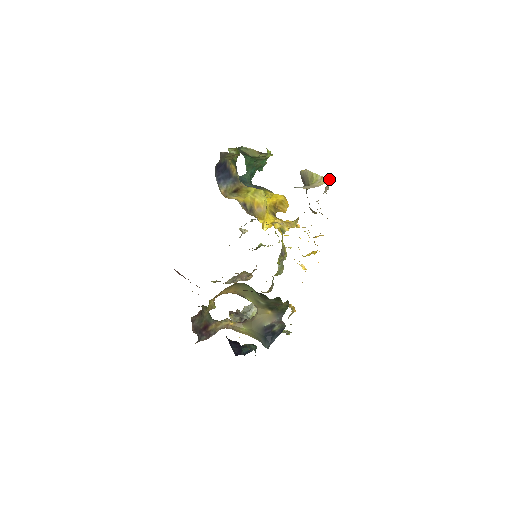
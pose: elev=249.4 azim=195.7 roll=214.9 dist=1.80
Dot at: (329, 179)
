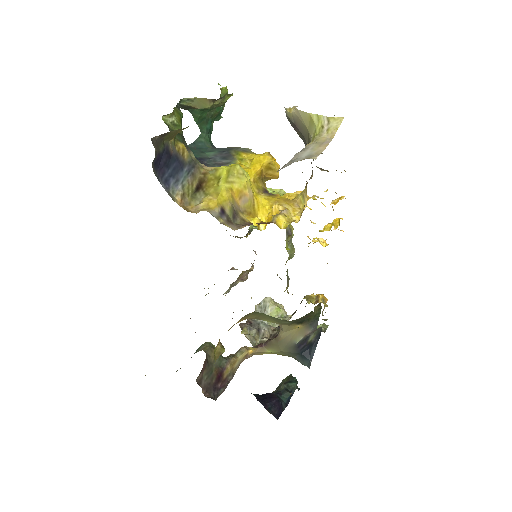
Dot at: (341, 118)
